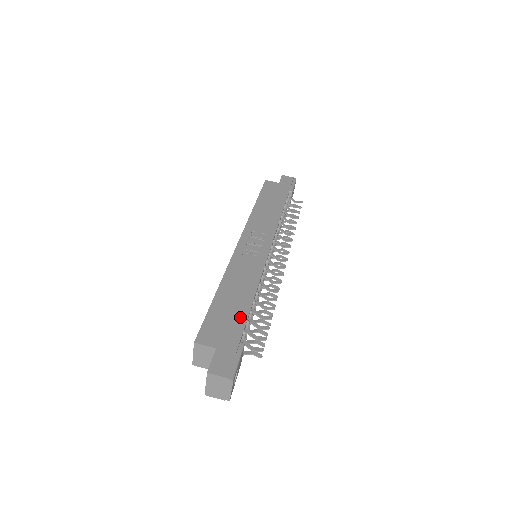
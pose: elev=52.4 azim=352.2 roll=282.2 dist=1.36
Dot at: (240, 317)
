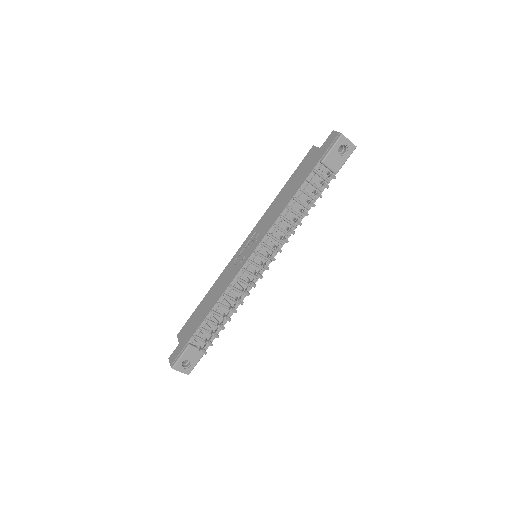
Dot at: (198, 323)
